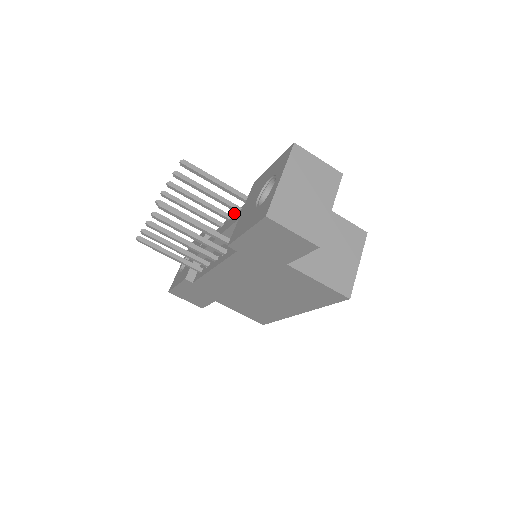
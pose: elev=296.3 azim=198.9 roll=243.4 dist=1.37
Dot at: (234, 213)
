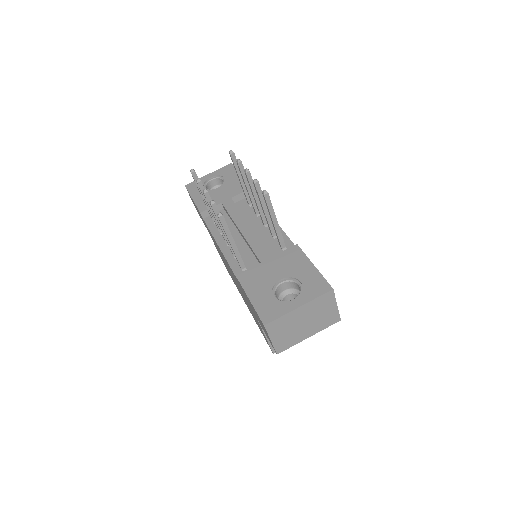
Dot at: occluded
